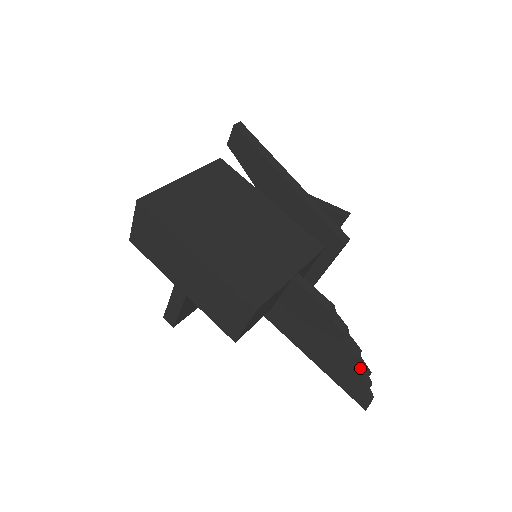
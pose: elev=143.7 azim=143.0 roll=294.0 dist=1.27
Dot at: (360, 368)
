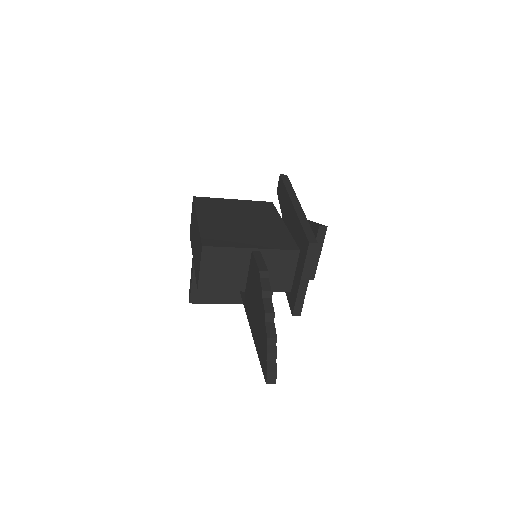
Dot at: (266, 327)
